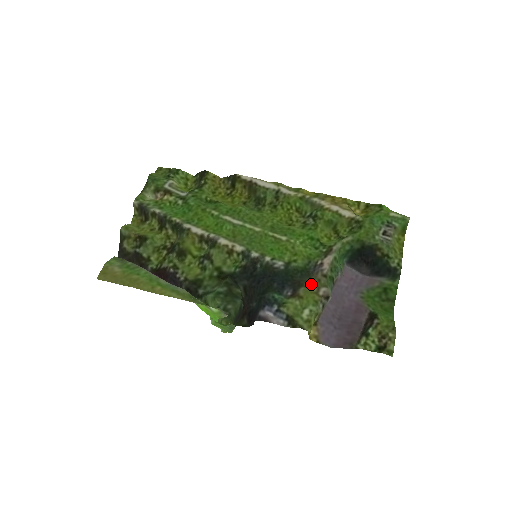
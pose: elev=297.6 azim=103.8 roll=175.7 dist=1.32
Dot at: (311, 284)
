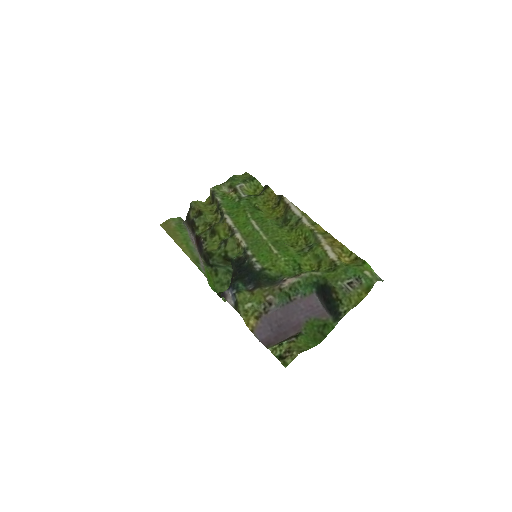
Dot at: (266, 289)
